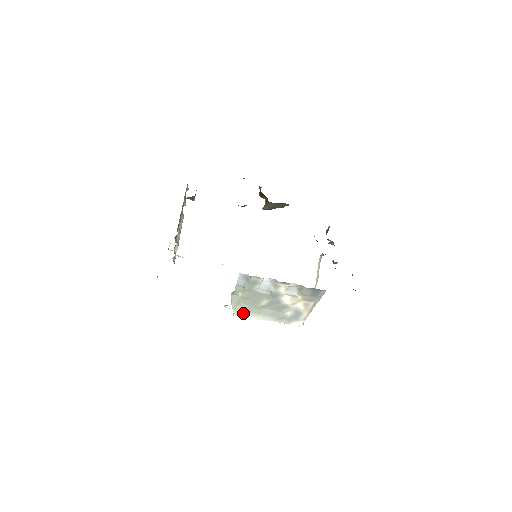
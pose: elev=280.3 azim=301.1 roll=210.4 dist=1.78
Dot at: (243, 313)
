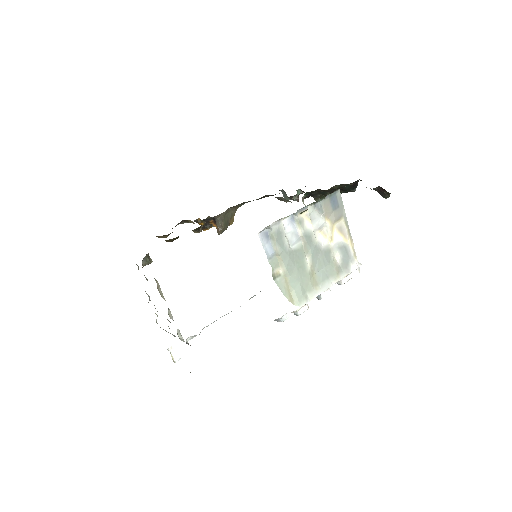
Dot at: (303, 298)
